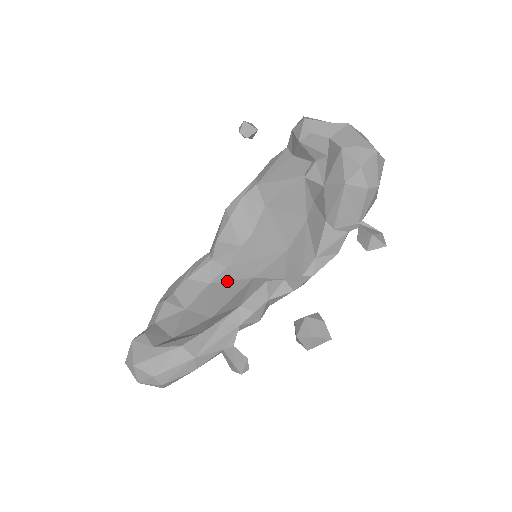
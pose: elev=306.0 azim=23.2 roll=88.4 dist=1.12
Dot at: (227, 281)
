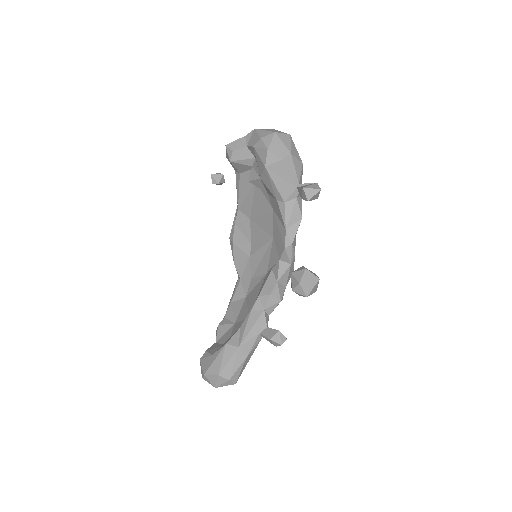
Dot at: (254, 288)
